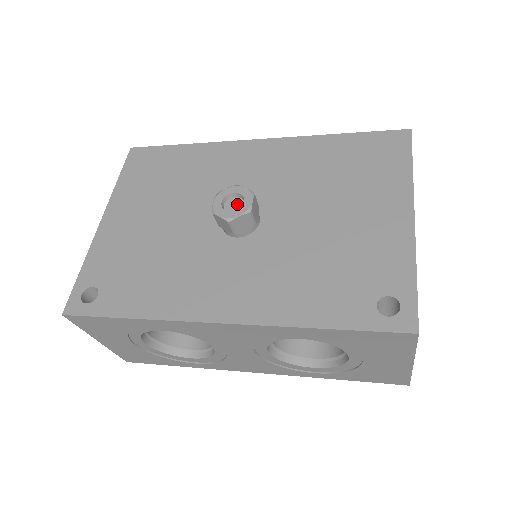
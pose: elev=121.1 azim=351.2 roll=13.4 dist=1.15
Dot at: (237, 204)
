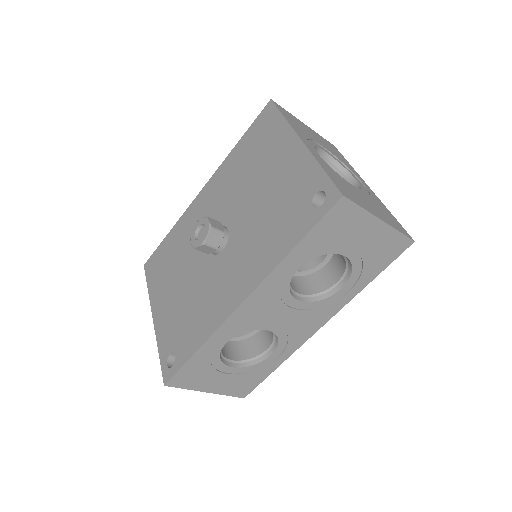
Dot at: (204, 231)
